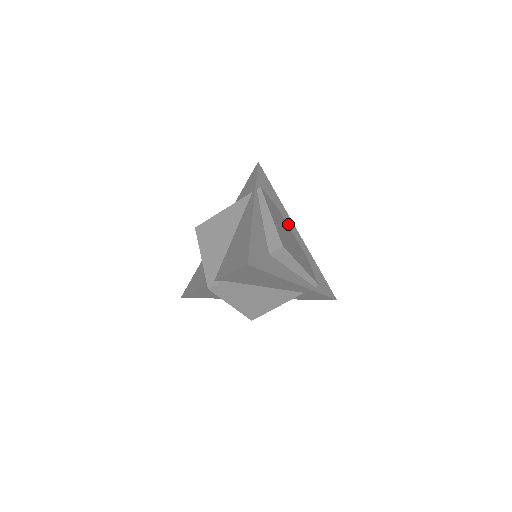
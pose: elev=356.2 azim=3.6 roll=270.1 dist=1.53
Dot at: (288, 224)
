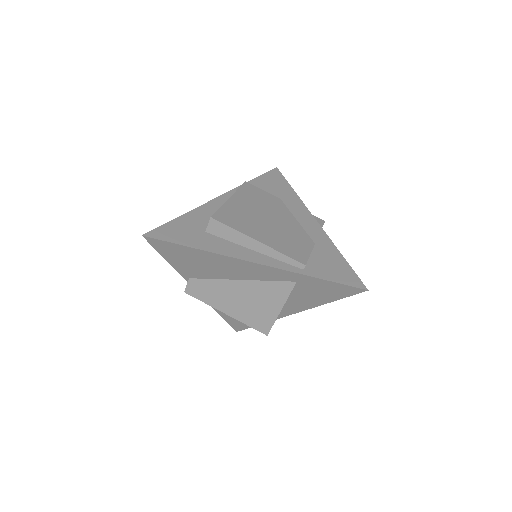
Dot at: (294, 213)
